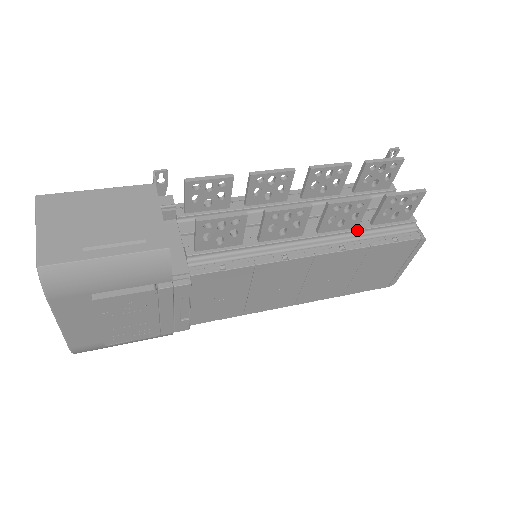
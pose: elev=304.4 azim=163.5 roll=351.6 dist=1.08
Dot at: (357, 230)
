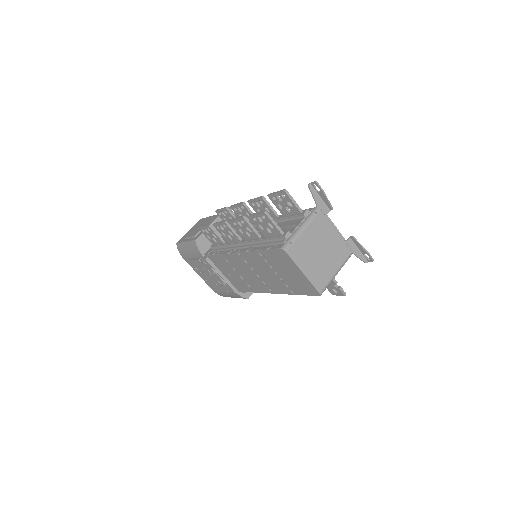
Dot at: (258, 240)
